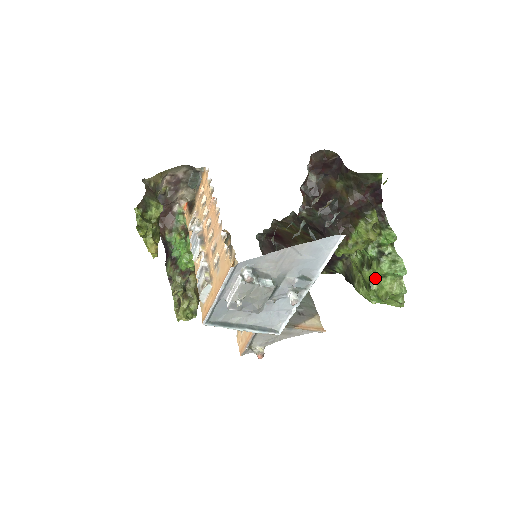
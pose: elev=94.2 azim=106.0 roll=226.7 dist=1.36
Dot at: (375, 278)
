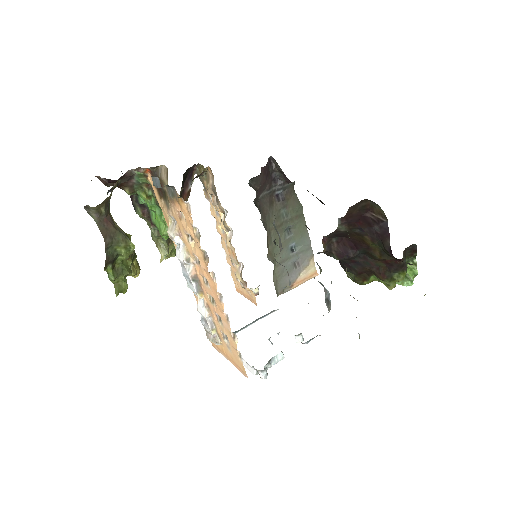
Dot at: occluded
